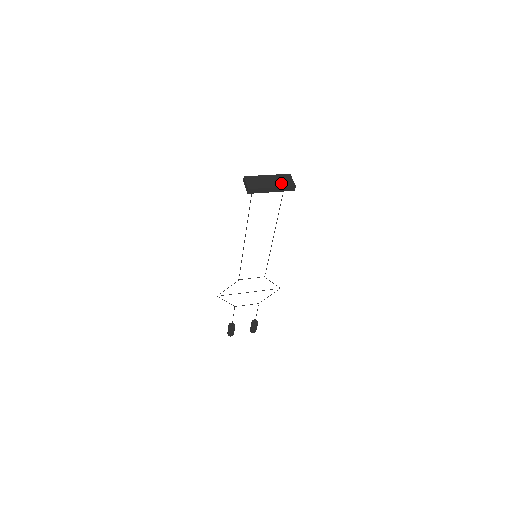
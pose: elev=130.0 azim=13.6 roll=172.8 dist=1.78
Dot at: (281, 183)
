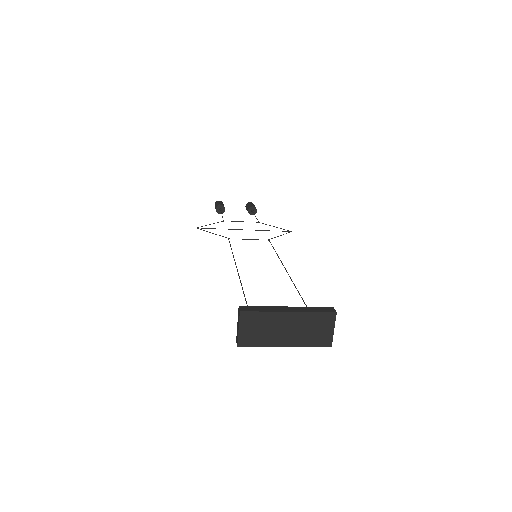
Dot at: (307, 337)
